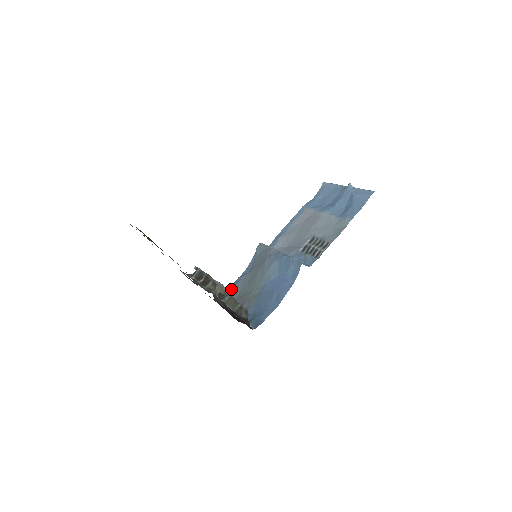
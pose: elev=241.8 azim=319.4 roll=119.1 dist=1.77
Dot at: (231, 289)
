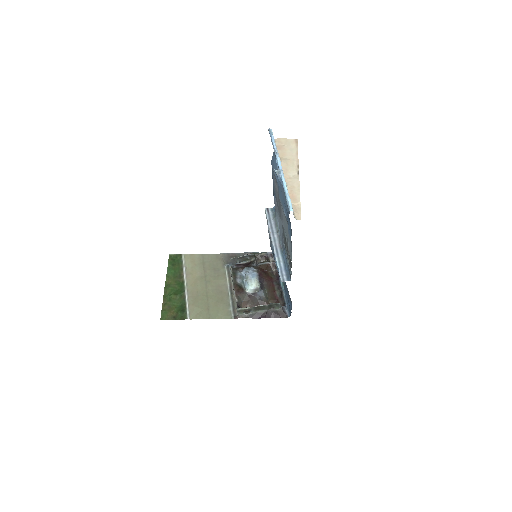
Dot at: occluded
